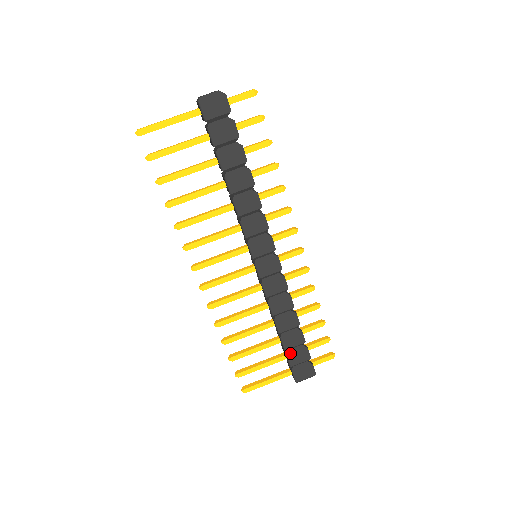
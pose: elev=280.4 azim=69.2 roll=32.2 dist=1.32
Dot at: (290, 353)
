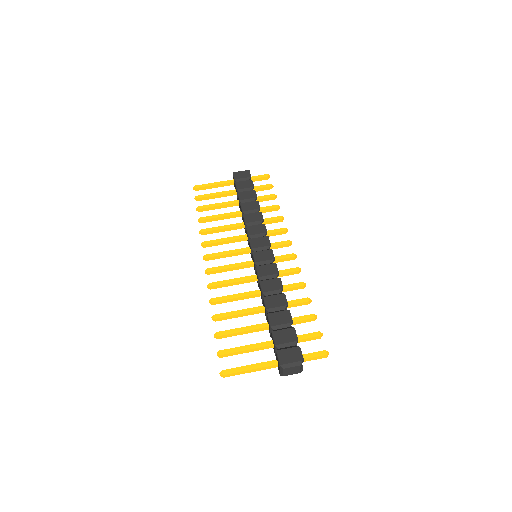
Dot at: (276, 330)
